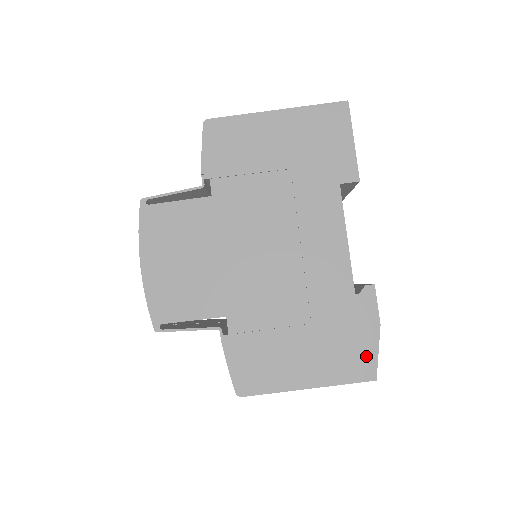
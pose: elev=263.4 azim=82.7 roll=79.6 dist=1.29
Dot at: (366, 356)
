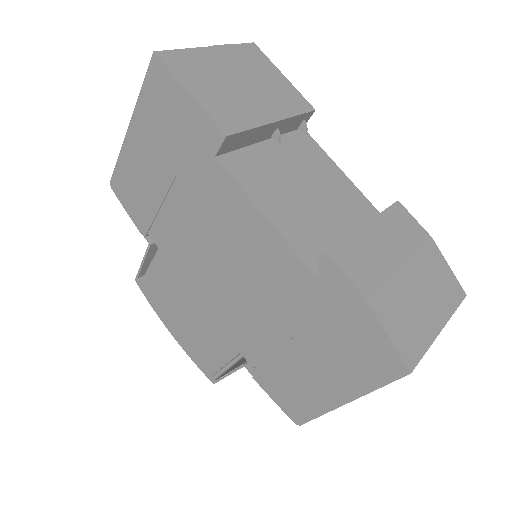
Dot at: (378, 347)
